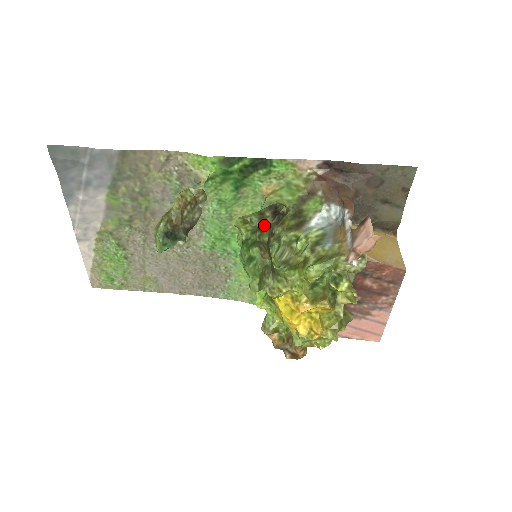
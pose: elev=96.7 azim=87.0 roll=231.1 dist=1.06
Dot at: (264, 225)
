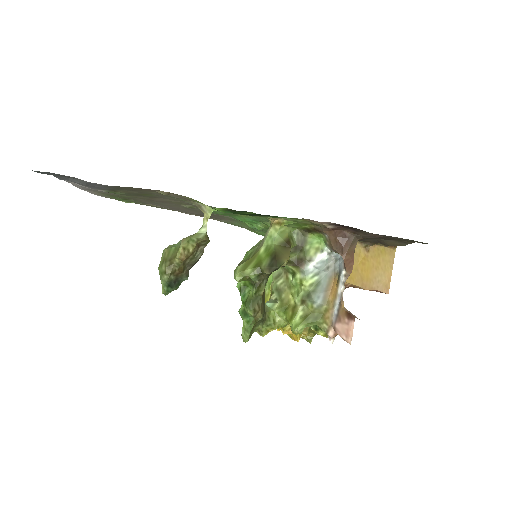
Dot at: (262, 278)
